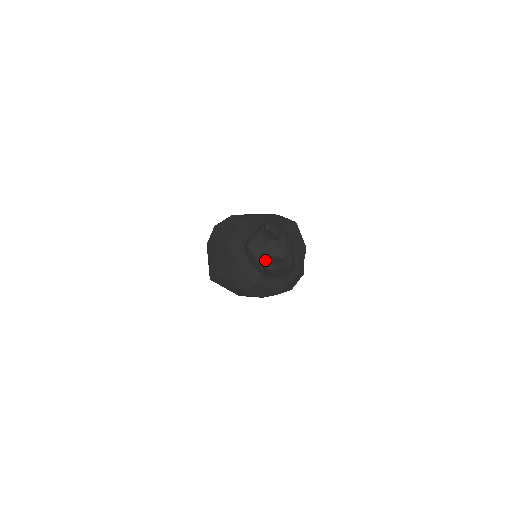
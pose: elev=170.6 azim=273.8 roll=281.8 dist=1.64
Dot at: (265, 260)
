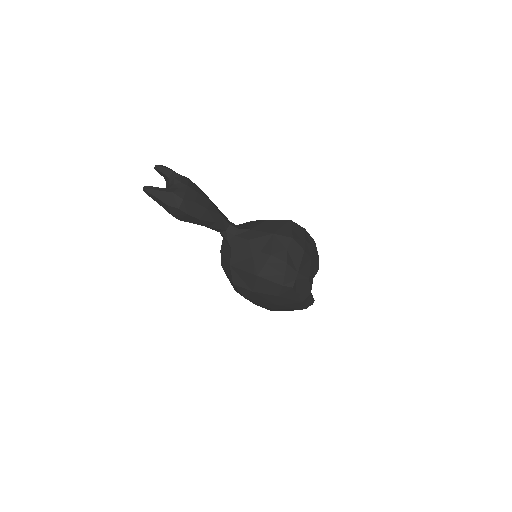
Dot at: occluded
